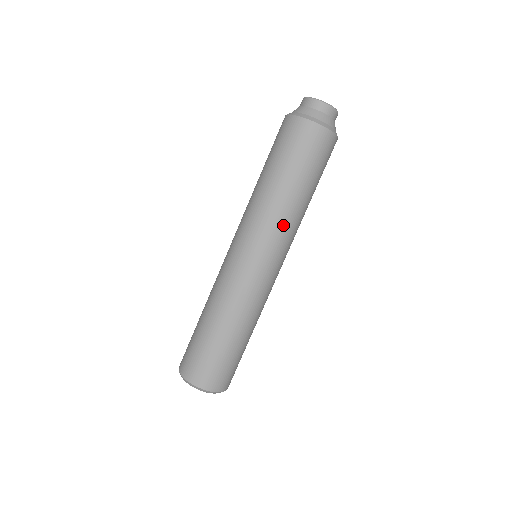
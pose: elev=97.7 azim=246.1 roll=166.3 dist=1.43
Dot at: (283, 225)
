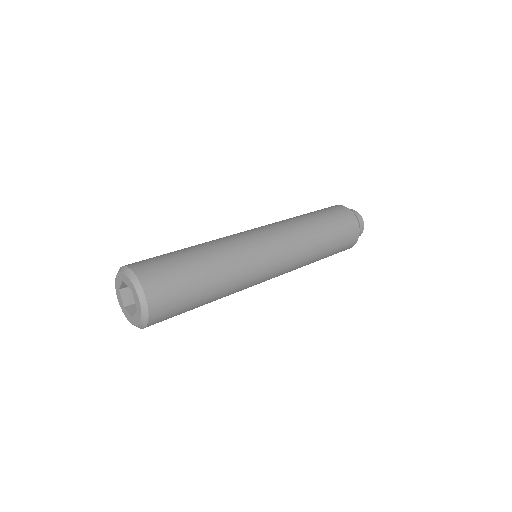
Dot at: (296, 232)
